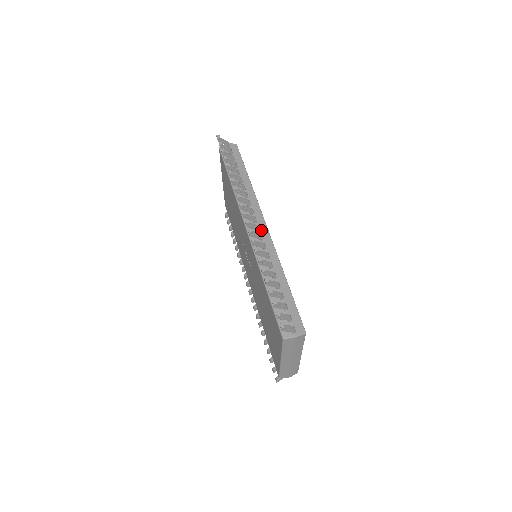
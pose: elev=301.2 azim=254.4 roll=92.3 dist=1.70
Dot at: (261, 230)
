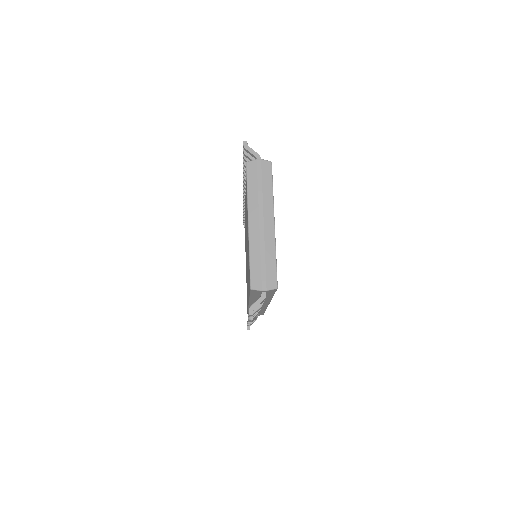
Dot at: occluded
